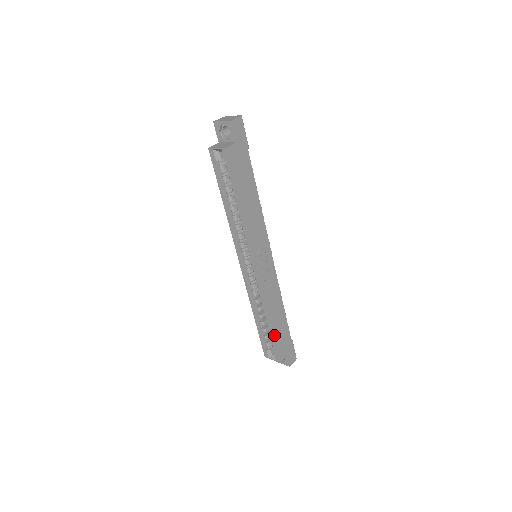
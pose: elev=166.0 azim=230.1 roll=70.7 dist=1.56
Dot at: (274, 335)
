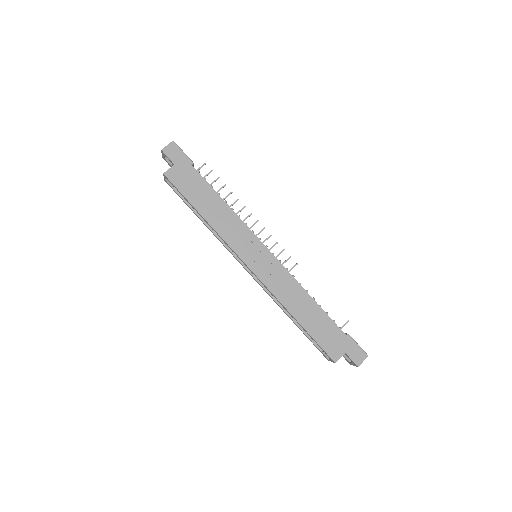
Dot at: (310, 332)
